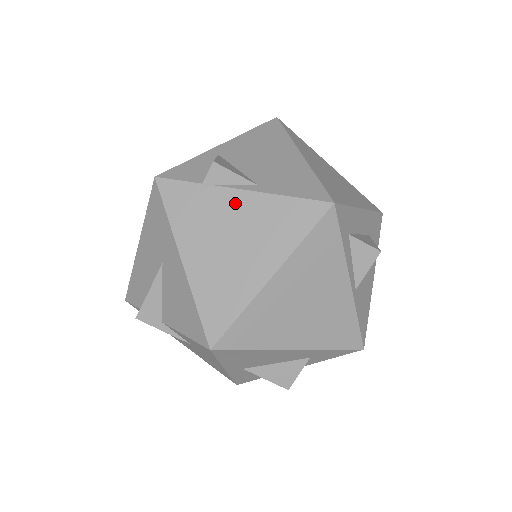
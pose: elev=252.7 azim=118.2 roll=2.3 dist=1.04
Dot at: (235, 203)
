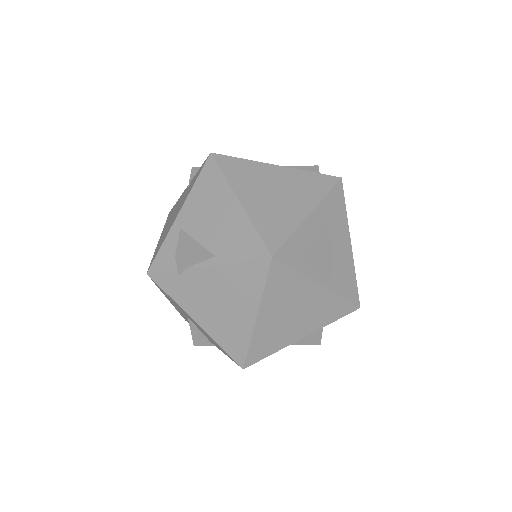
Dot at: (206, 276)
